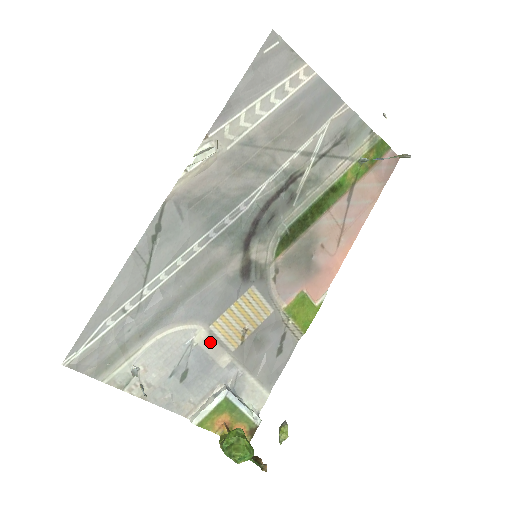
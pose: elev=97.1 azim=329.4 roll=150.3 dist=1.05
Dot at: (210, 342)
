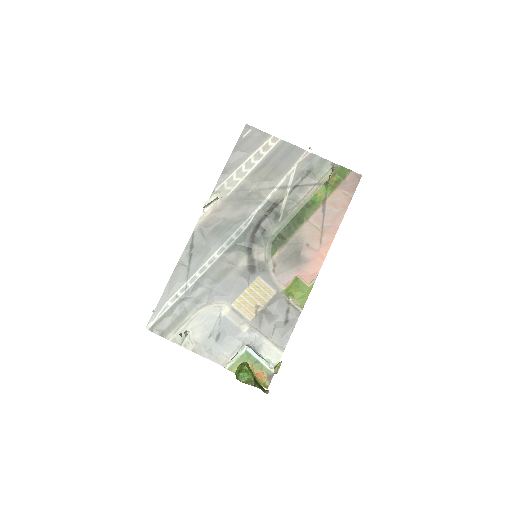
Dot at: (233, 315)
